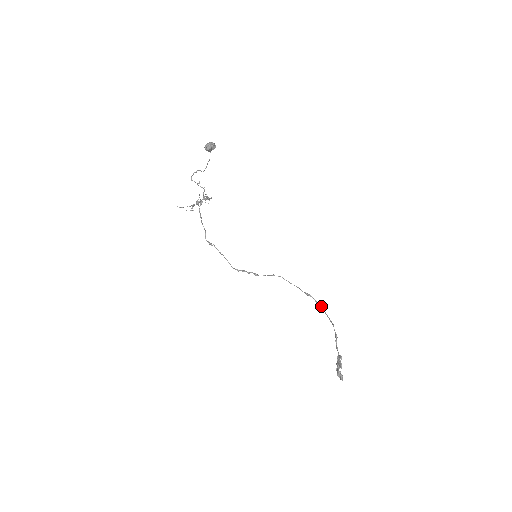
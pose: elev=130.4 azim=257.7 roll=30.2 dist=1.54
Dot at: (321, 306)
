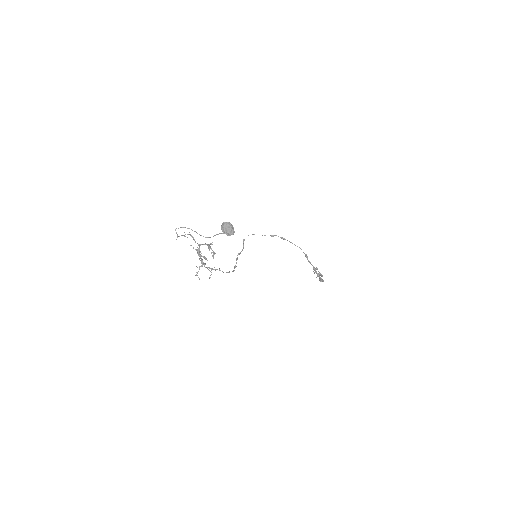
Dot at: (285, 239)
